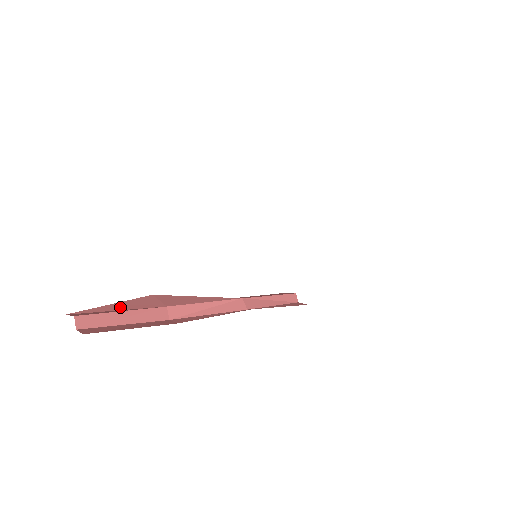
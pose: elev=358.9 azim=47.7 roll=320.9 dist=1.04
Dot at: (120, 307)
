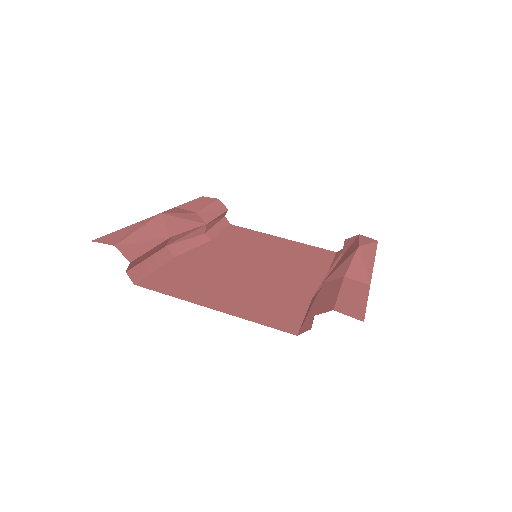
Dot at: (145, 235)
